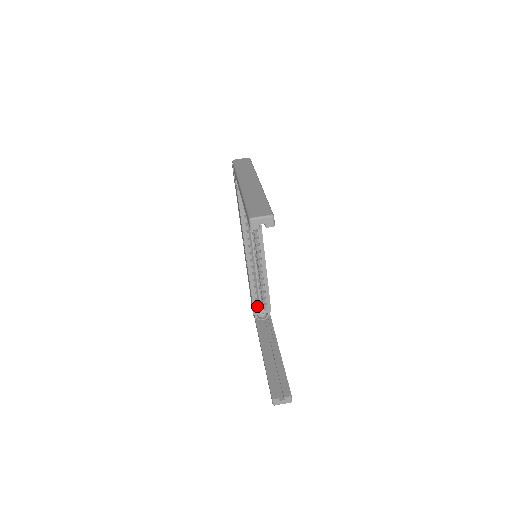
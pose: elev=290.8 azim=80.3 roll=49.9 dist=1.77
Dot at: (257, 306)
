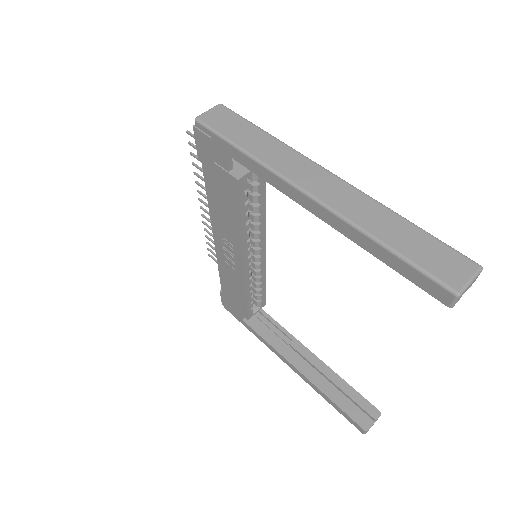
Dot at: (252, 309)
